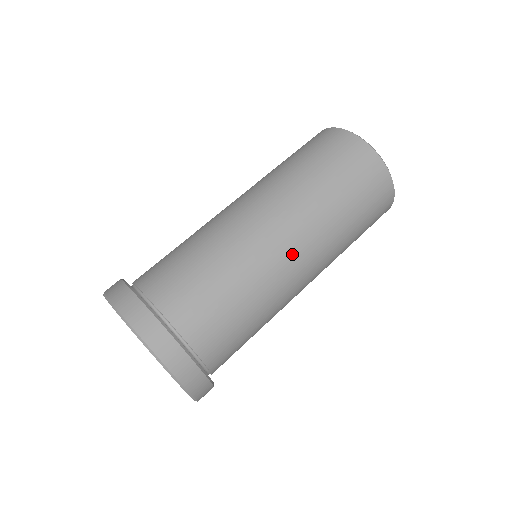
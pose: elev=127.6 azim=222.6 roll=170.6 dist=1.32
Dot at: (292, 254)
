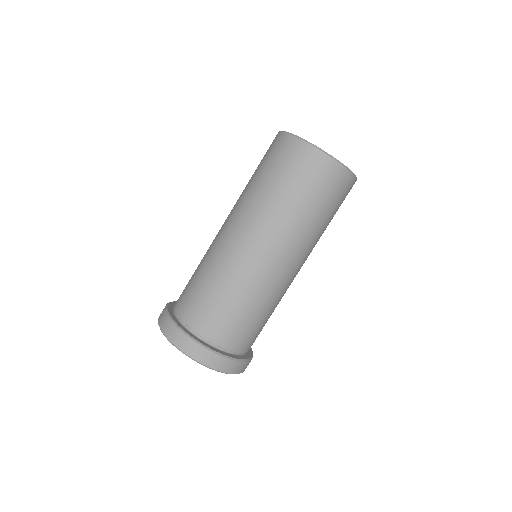
Dot at: (264, 256)
